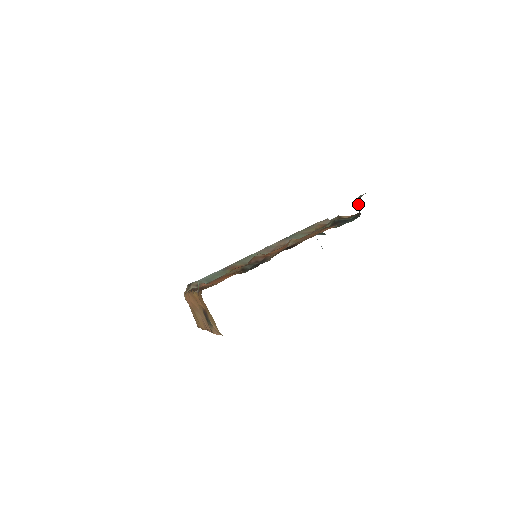
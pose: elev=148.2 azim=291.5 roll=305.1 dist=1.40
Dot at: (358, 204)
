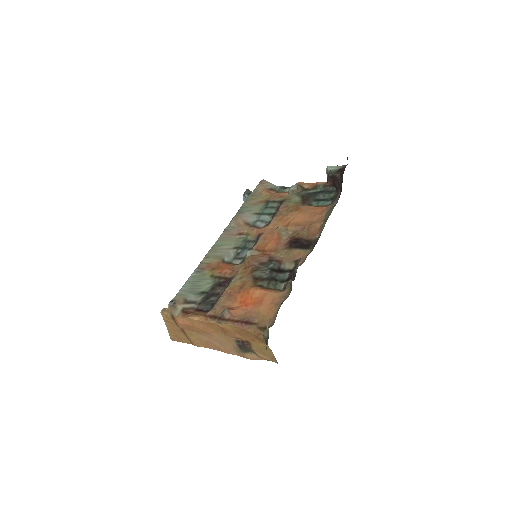
Dot at: (330, 177)
